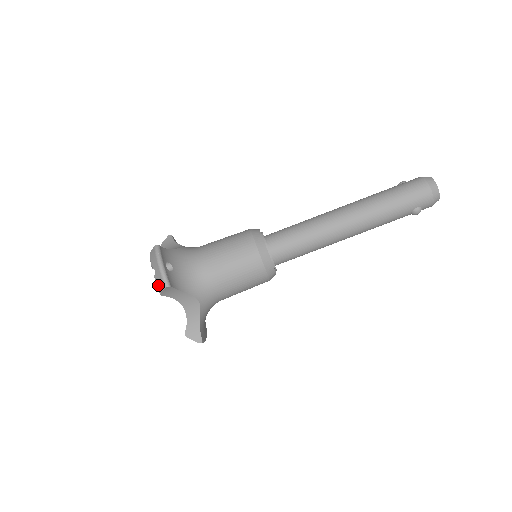
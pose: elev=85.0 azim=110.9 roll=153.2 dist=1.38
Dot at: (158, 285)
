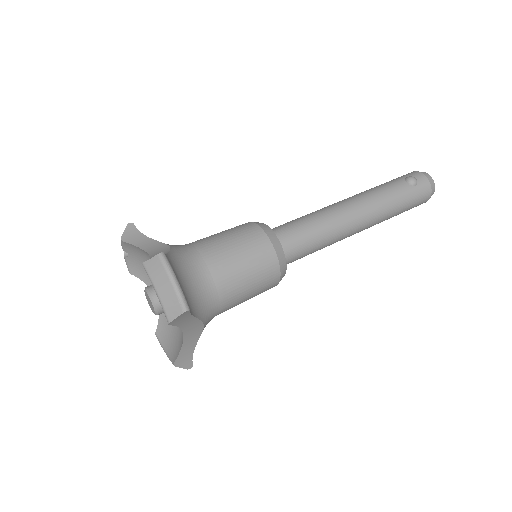
Dot at: occluded
